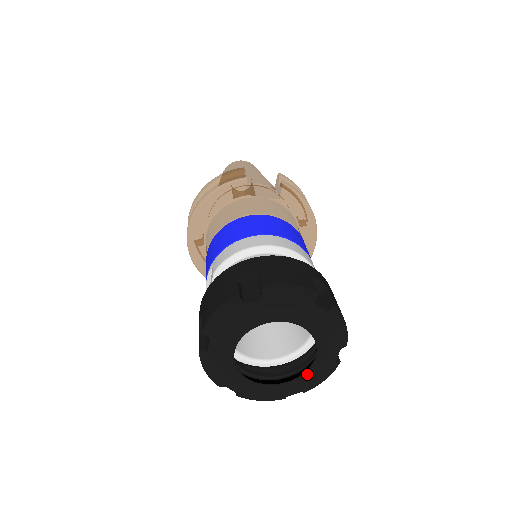
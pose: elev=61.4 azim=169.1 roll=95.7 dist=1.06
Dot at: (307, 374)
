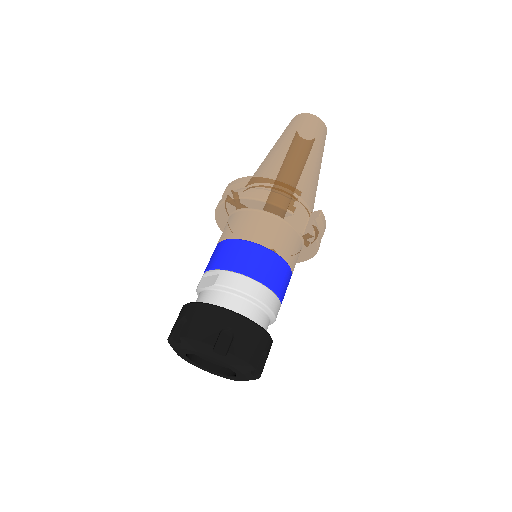
Dot at: (221, 375)
